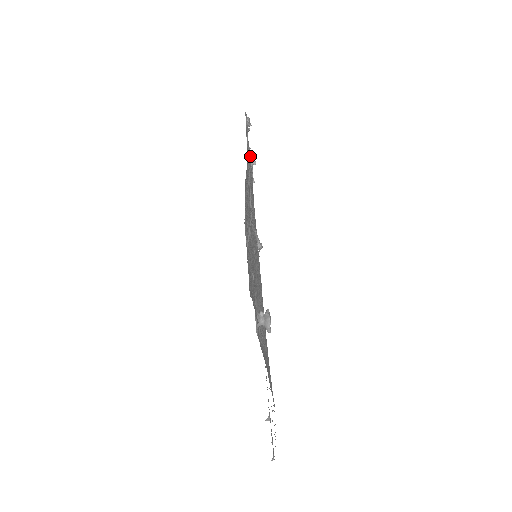
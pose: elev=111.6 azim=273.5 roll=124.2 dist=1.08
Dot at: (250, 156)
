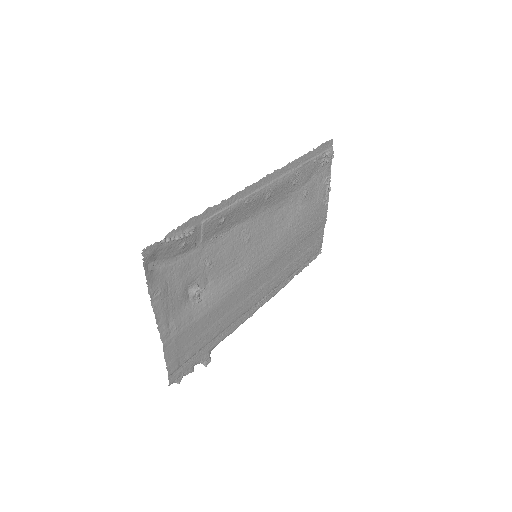
Dot at: (326, 182)
